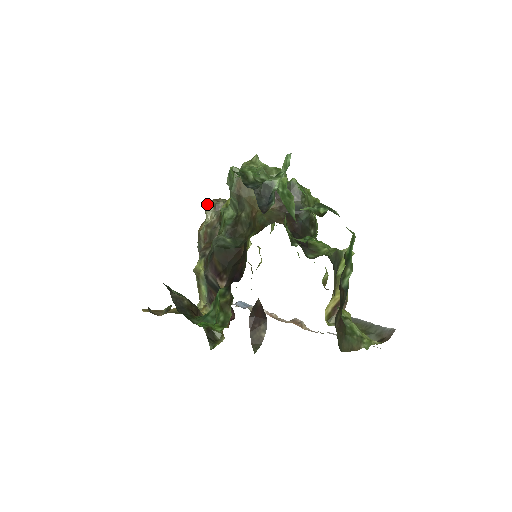
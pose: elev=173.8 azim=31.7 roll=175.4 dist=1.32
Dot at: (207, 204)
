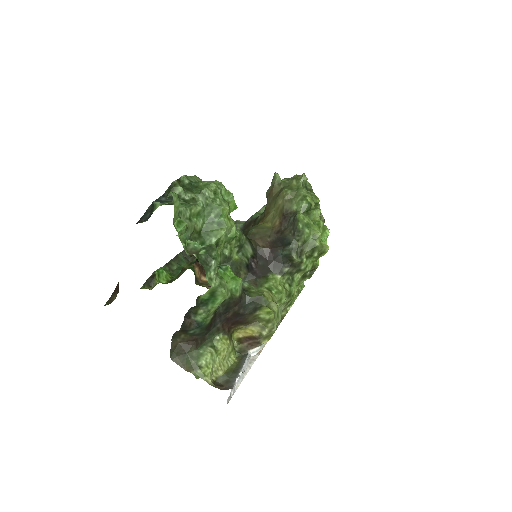
Dot at: occluded
